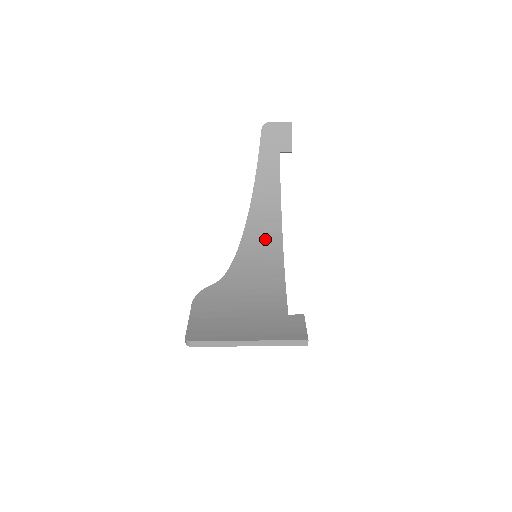
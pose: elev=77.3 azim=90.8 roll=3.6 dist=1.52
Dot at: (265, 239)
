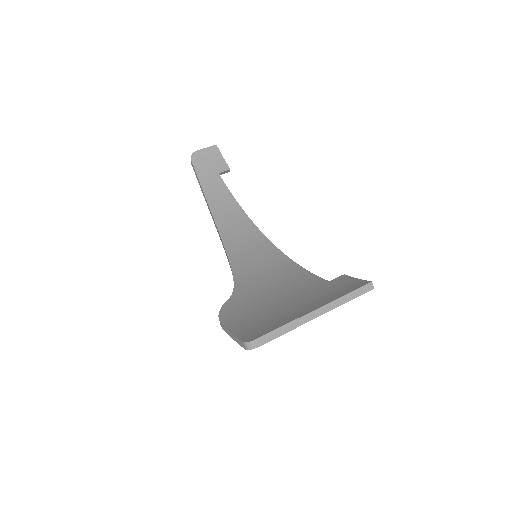
Dot at: (251, 246)
